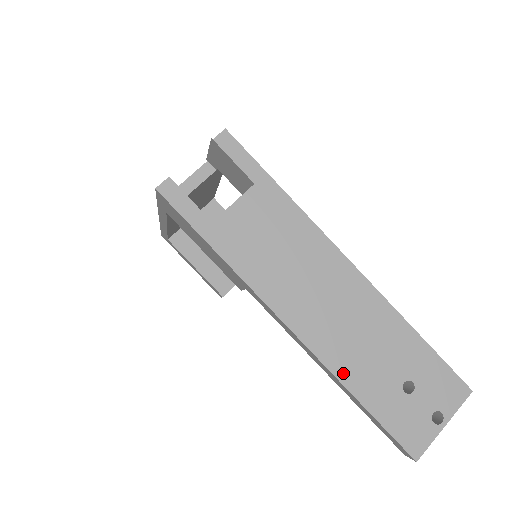
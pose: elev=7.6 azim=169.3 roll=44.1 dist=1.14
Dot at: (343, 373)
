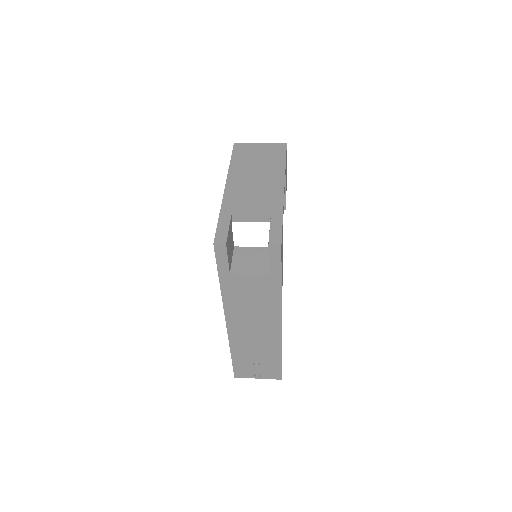
Dot at: (234, 346)
